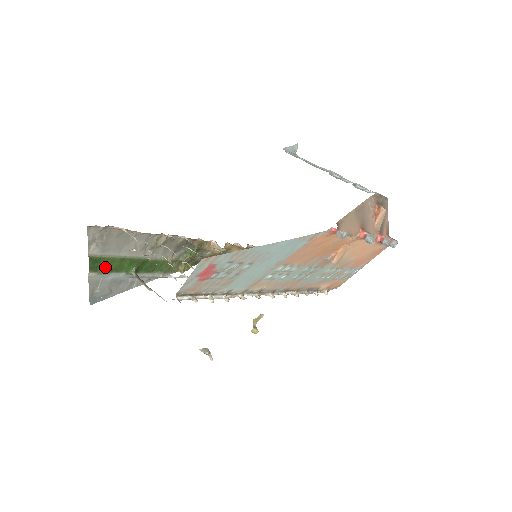
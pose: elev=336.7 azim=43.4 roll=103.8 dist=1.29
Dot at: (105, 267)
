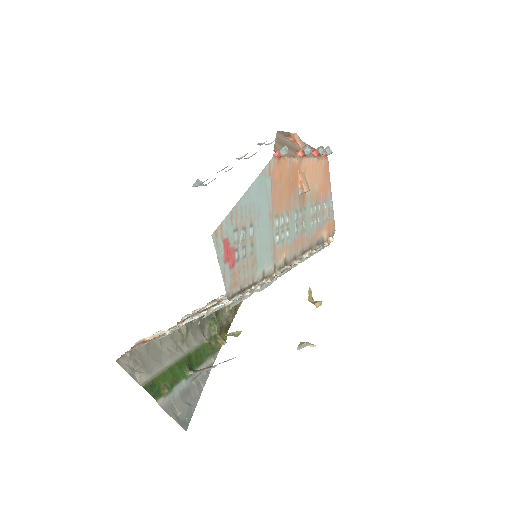
Dot at: (164, 386)
